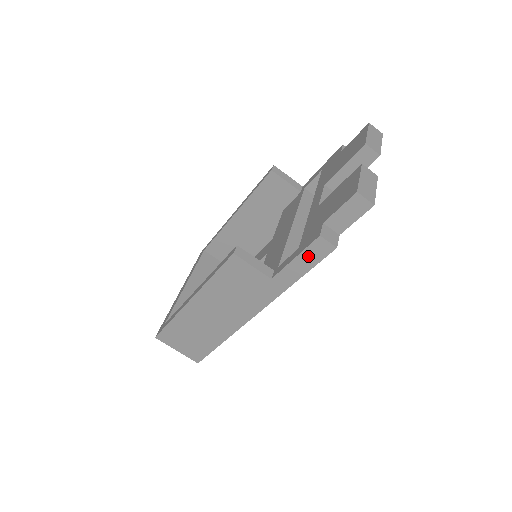
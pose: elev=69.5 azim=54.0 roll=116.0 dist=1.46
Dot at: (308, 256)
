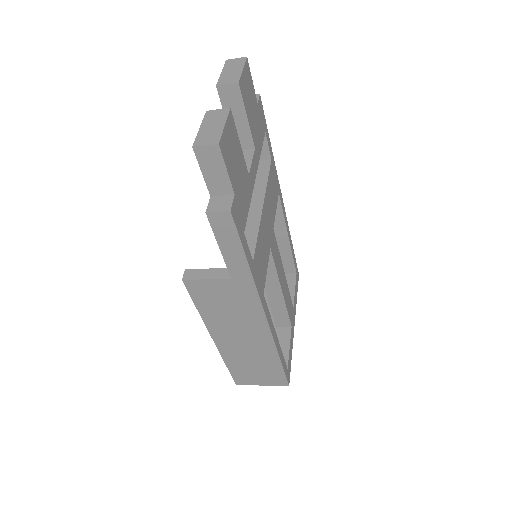
Dot at: (224, 237)
